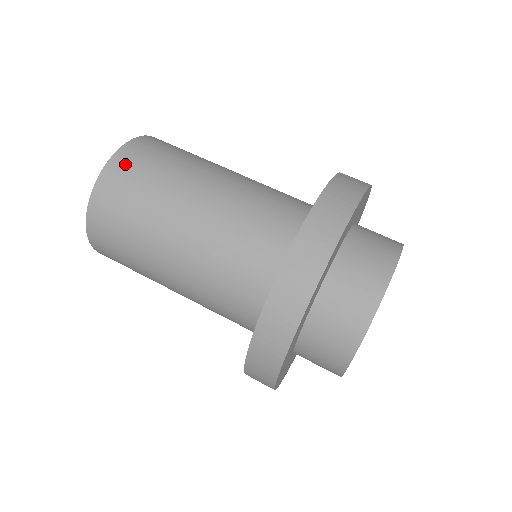
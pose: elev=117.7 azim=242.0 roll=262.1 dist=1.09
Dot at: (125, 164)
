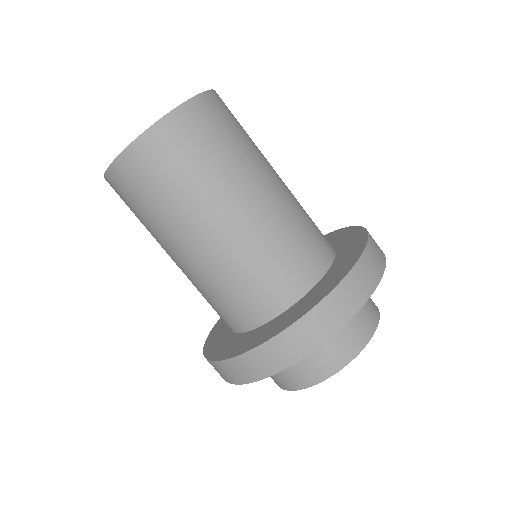
Dot at: (192, 121)
